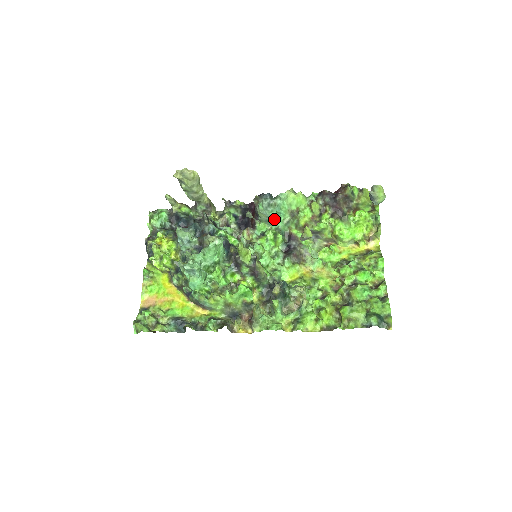
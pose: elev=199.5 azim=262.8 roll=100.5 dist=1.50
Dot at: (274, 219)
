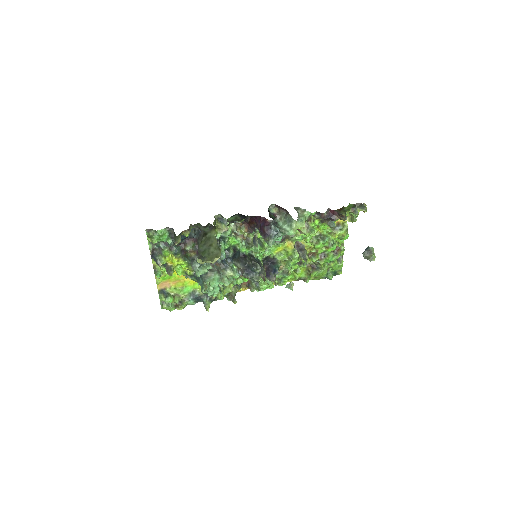
Dot at: occluded
